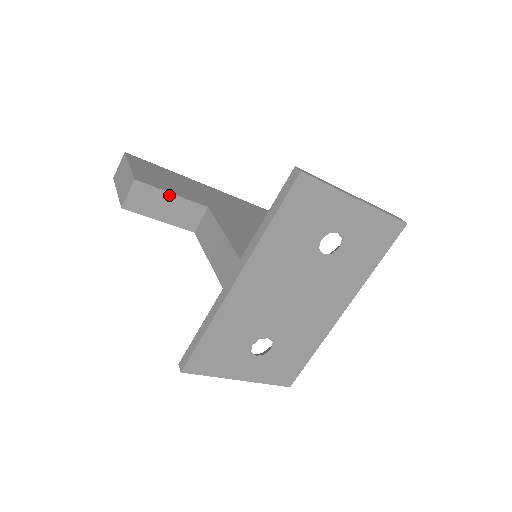
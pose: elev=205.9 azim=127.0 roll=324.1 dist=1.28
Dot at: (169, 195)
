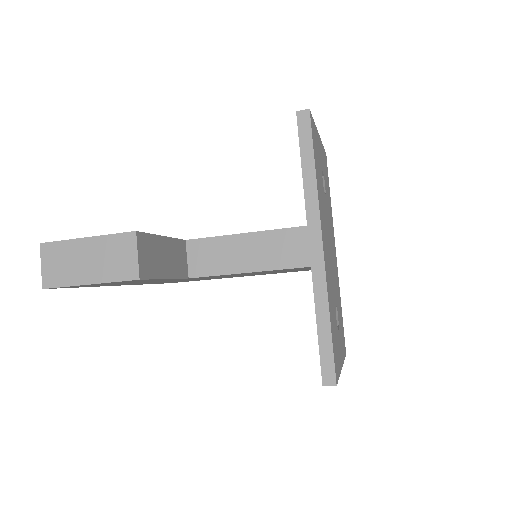
Dot at: (162, 239)
